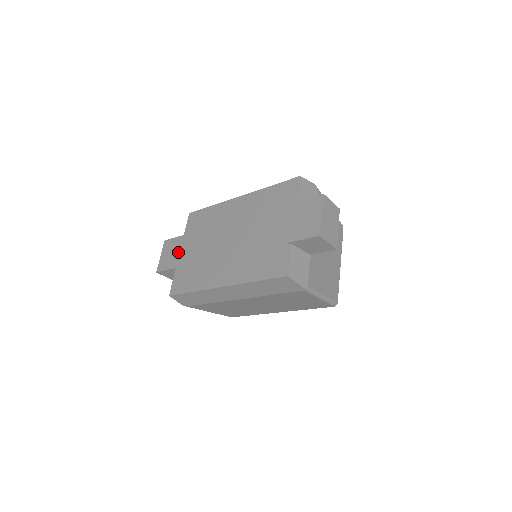
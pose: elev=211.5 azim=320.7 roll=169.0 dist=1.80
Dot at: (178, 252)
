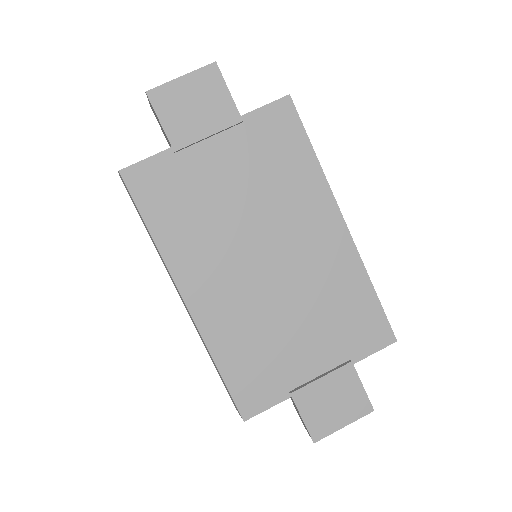
Dot at: (206, 134)
